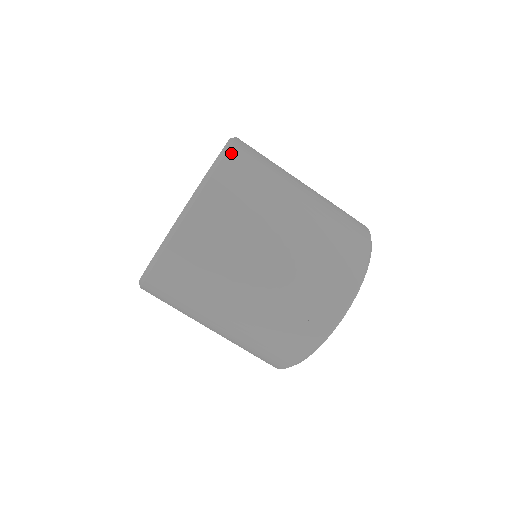
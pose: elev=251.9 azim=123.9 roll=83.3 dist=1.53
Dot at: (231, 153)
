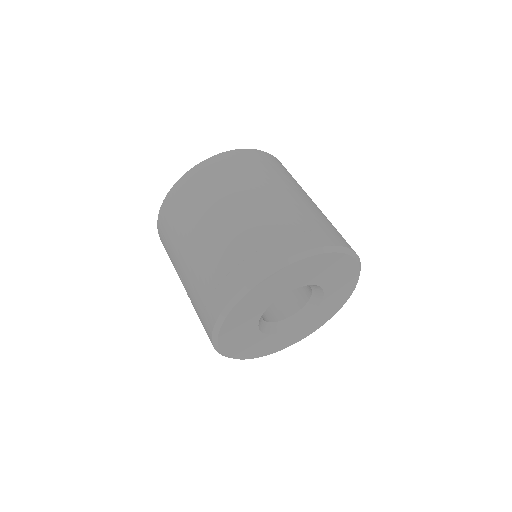
Dot at: (271, 155)
